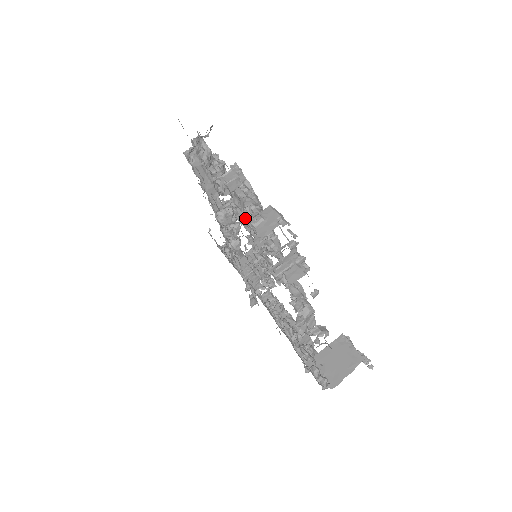
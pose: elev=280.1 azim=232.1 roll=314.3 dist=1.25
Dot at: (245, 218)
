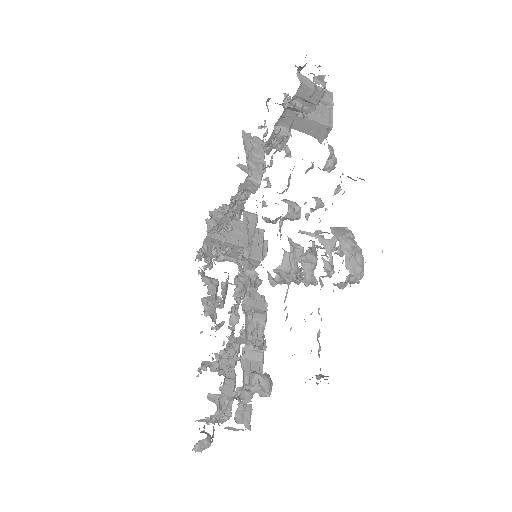
Dot at: (205, 420)
